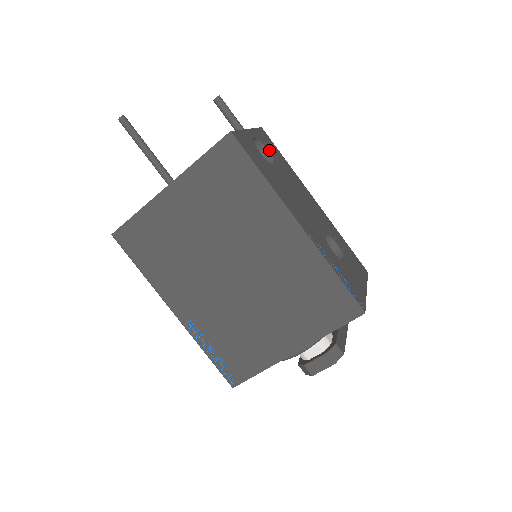
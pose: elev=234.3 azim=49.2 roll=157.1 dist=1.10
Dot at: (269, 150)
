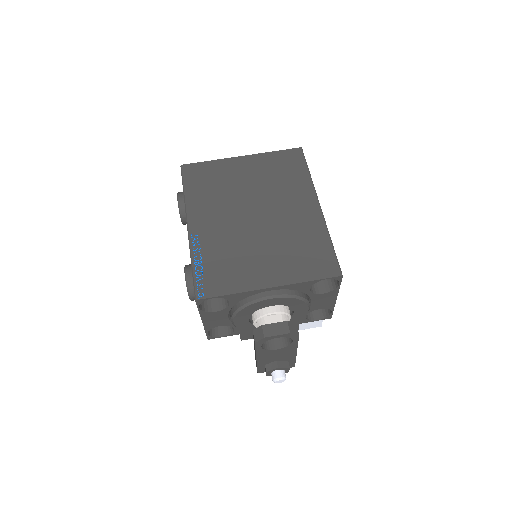
Dot at: occluded
